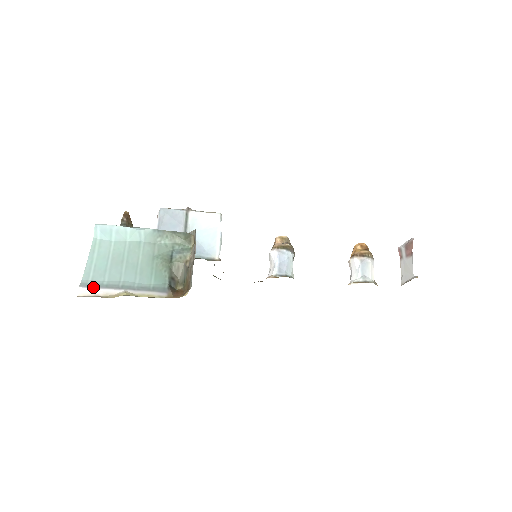
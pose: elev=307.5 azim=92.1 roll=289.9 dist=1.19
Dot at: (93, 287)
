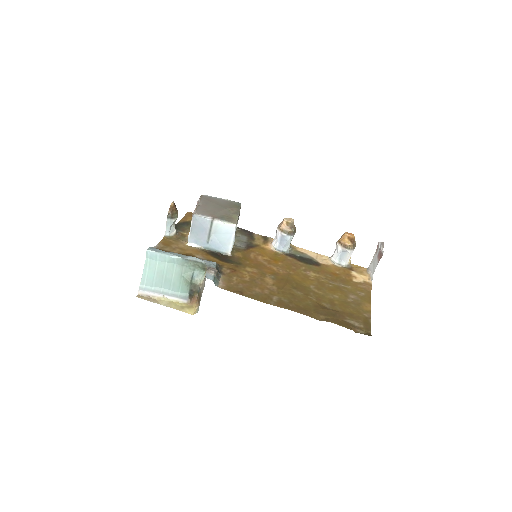
Dot at: (146, 291)
